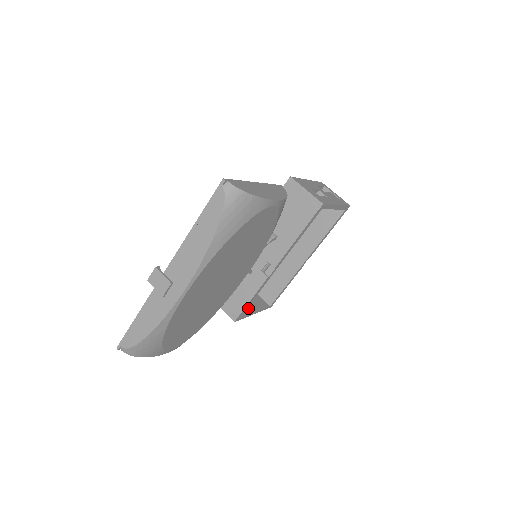
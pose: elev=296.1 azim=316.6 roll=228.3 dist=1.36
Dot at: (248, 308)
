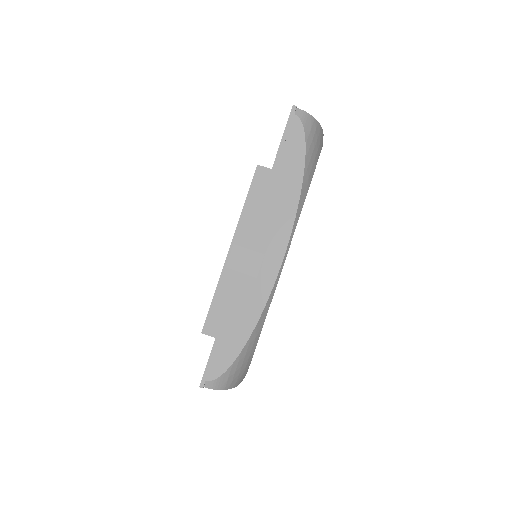
Dot at: occluded
